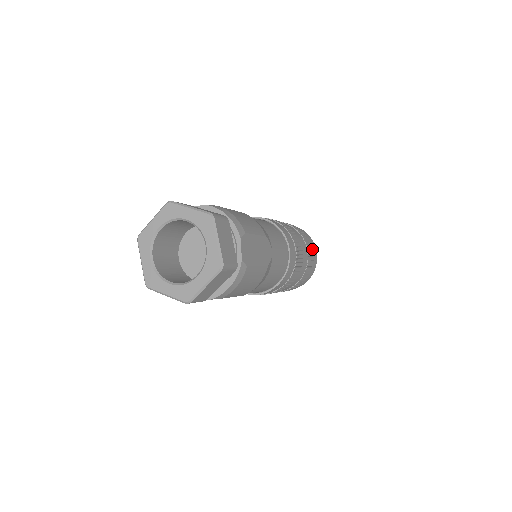
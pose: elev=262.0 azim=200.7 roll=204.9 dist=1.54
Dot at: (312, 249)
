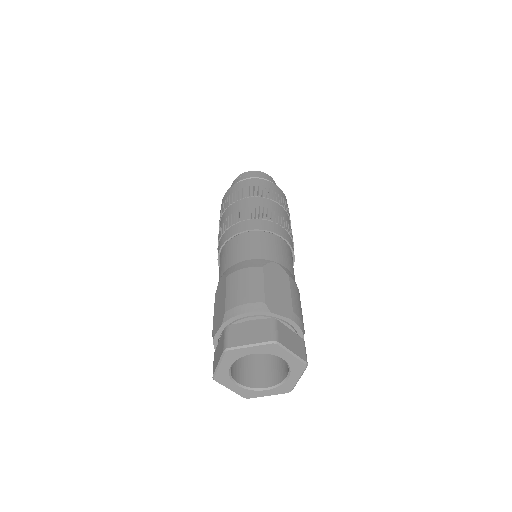
Dot at: occluded
